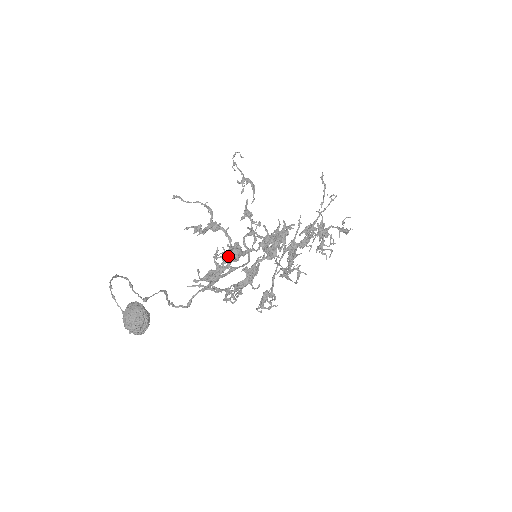
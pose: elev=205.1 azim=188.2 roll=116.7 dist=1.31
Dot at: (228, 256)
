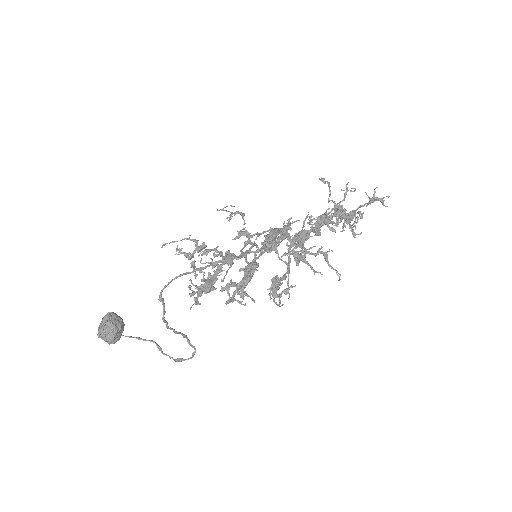
Dot at: occluded
